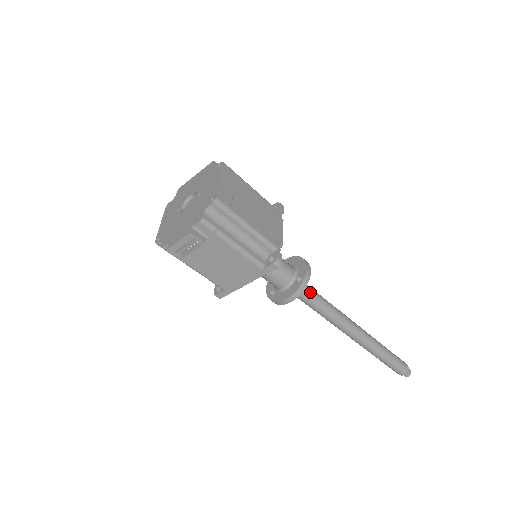
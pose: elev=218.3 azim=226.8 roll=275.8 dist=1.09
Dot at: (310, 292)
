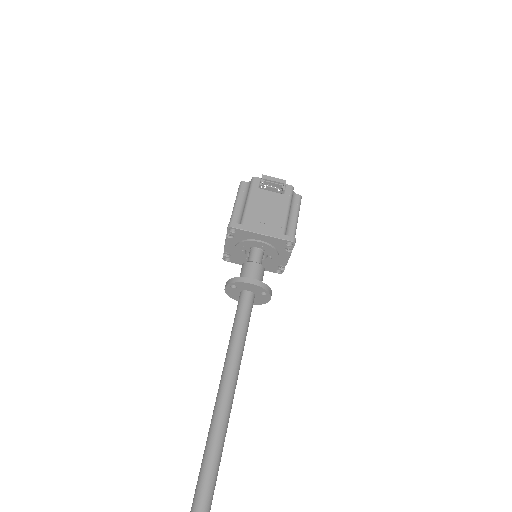
Dot at: occluded
